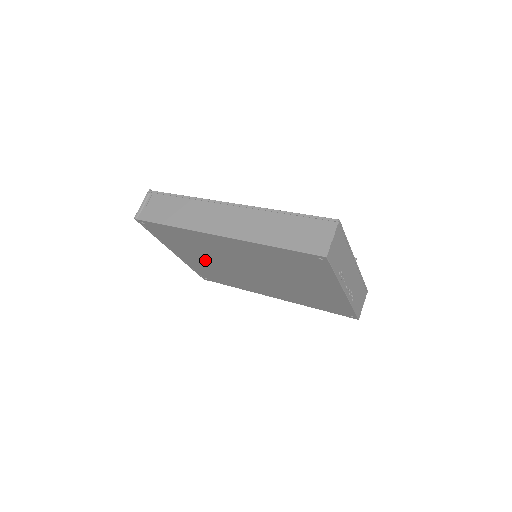
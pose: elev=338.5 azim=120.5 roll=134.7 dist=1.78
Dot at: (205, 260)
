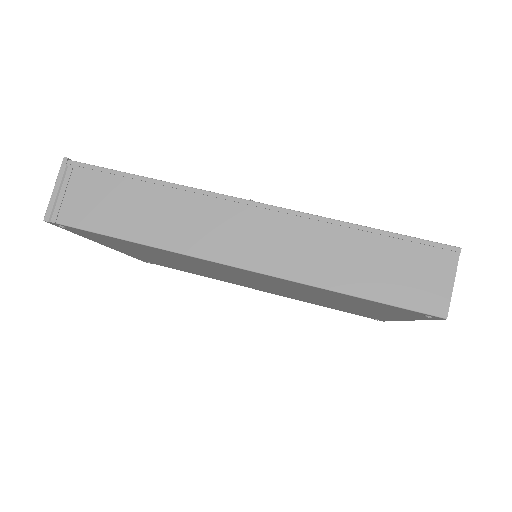
Dot at: (168, 261)
